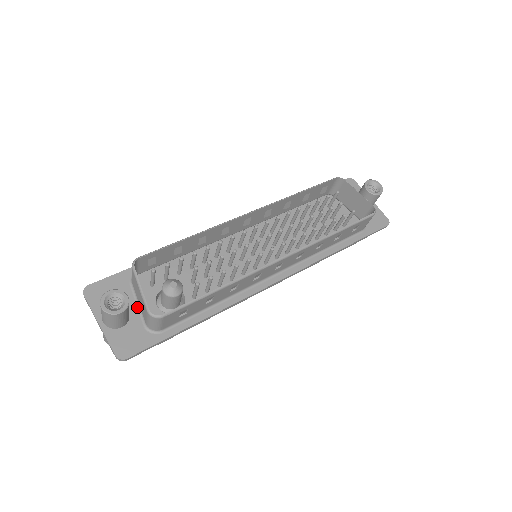
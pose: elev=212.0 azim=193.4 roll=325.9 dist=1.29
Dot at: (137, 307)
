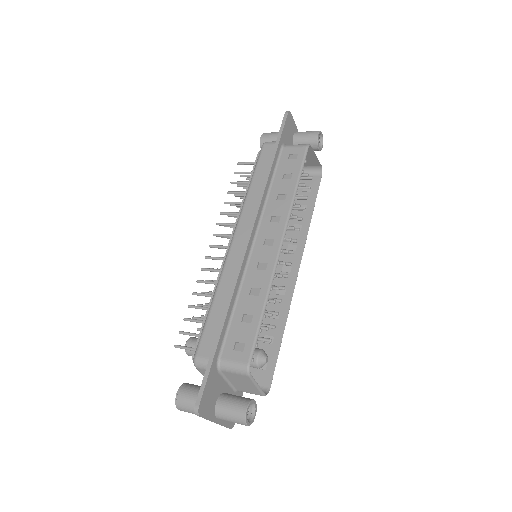
Dot at: (228, 384)
